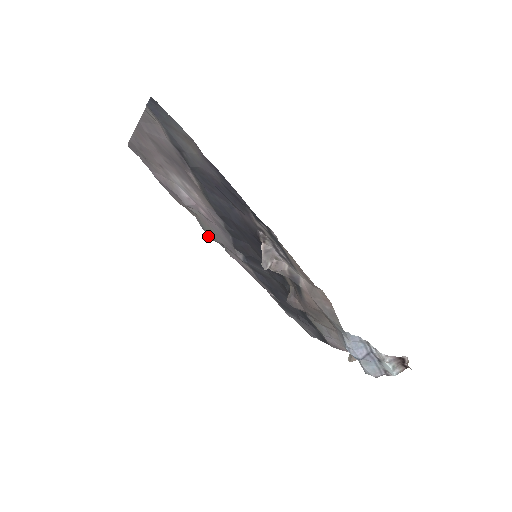
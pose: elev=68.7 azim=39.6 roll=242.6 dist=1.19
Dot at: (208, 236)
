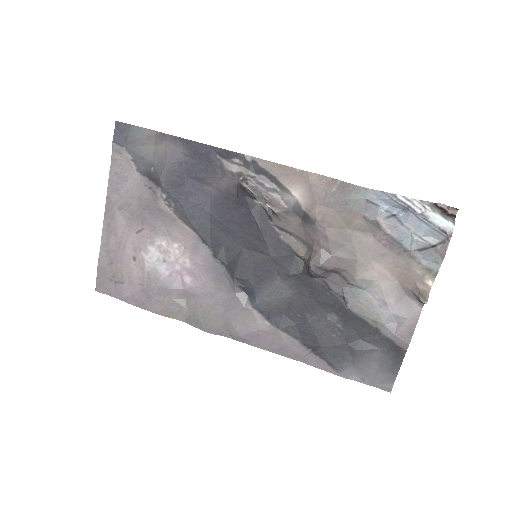
Dot at: occluded
